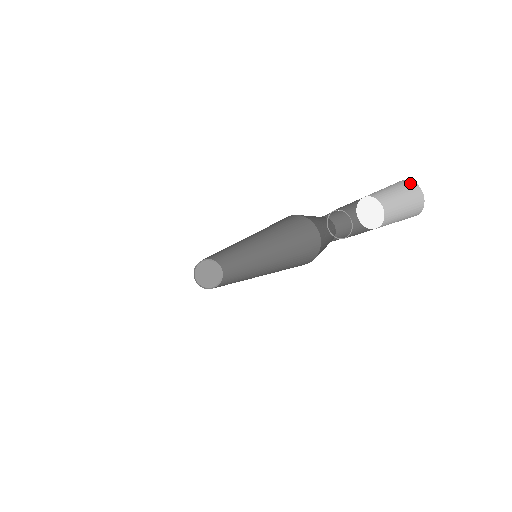
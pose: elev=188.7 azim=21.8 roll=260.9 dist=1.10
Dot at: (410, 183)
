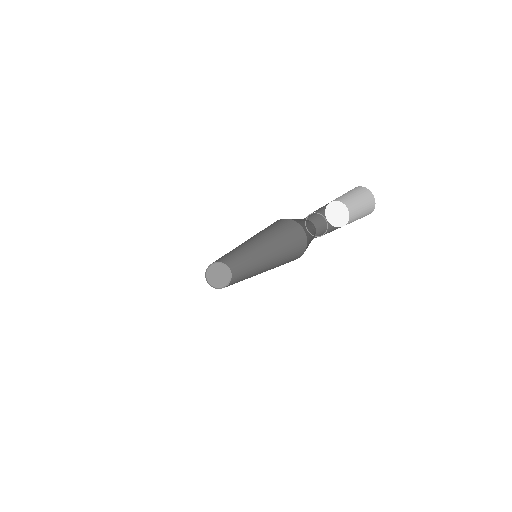
Dot at: (361, 188)
